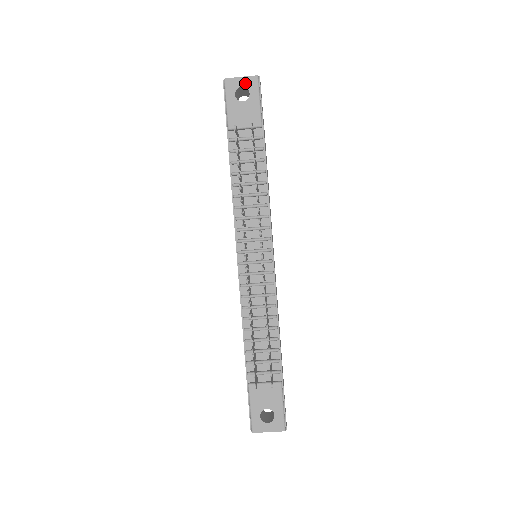
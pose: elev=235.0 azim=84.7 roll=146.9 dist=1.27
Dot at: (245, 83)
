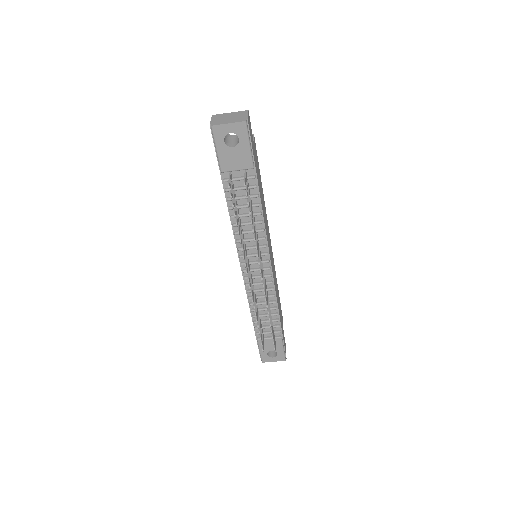
Dot at: (233, 129)
